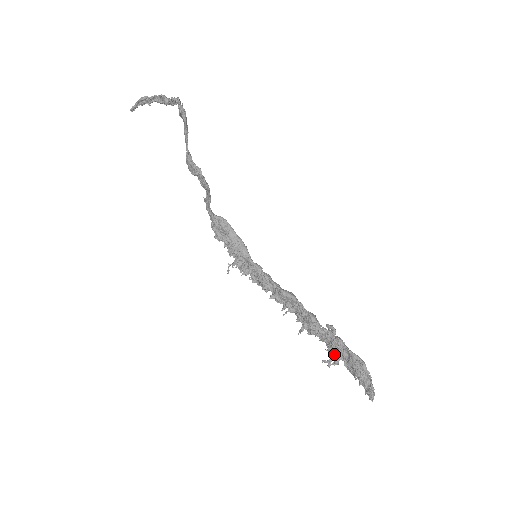
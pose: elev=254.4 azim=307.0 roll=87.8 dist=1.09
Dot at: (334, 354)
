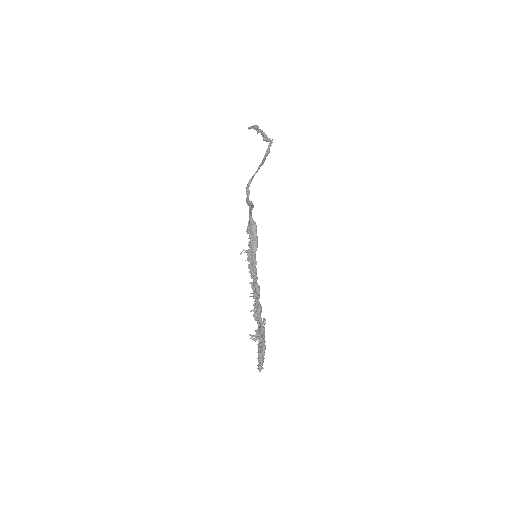
Dot at: (257, 335)
